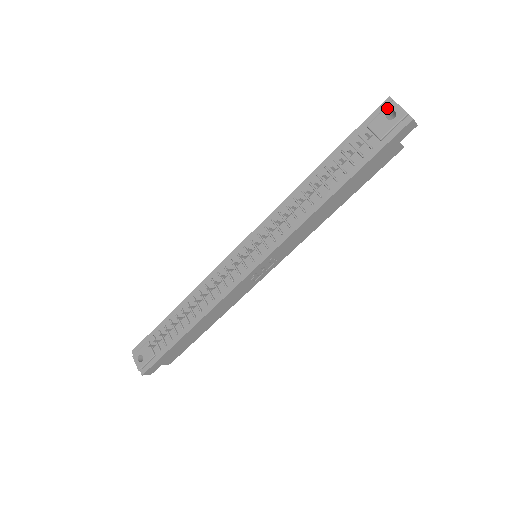
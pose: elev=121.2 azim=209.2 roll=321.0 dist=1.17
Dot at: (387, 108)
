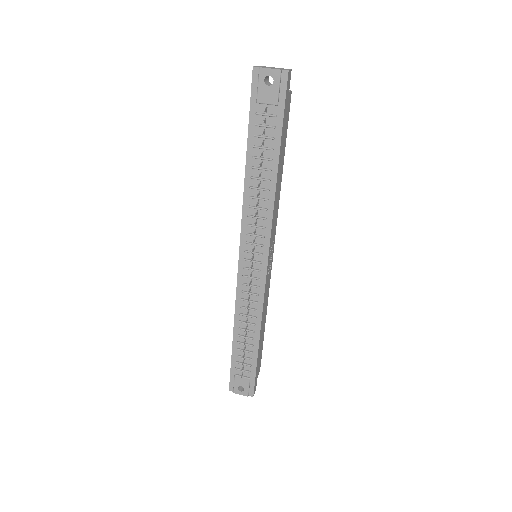
Dot at: (260, 77)
